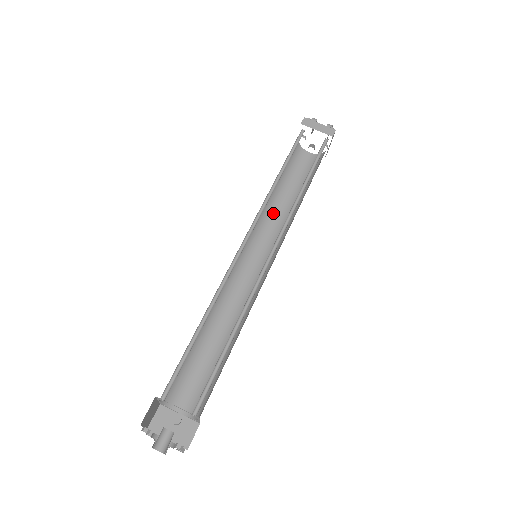
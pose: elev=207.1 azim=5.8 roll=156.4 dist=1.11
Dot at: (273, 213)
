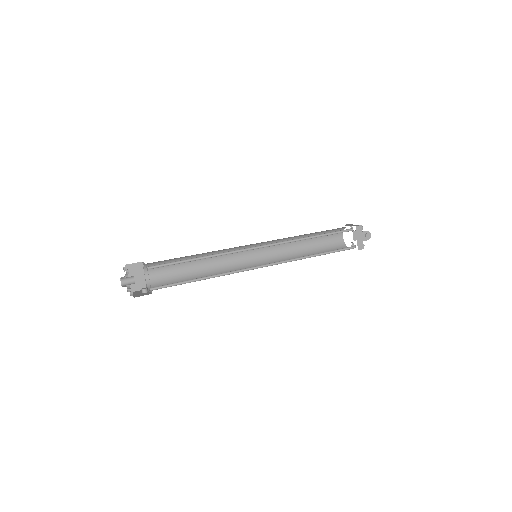
Dot at: occluded
